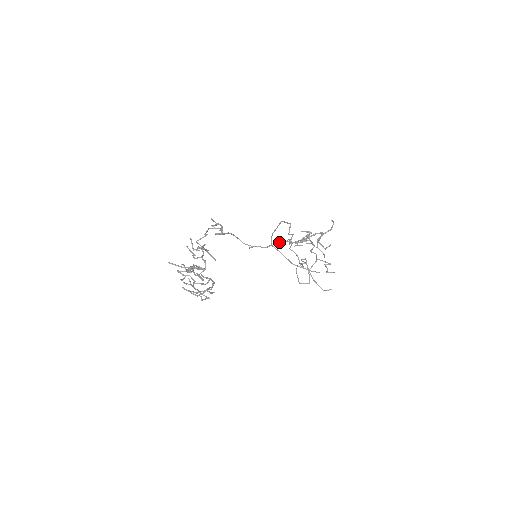
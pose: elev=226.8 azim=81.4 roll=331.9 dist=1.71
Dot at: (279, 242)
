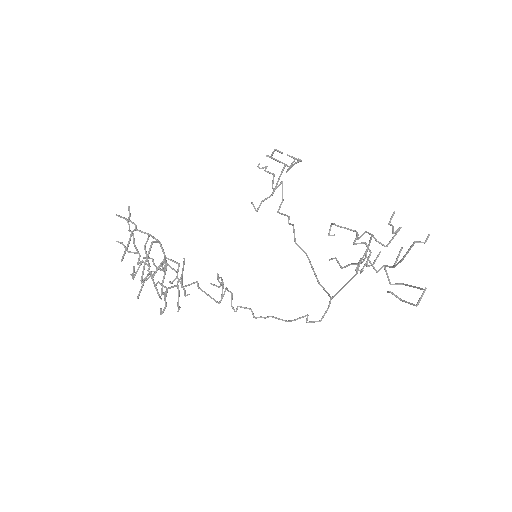
Dot at: occluded
